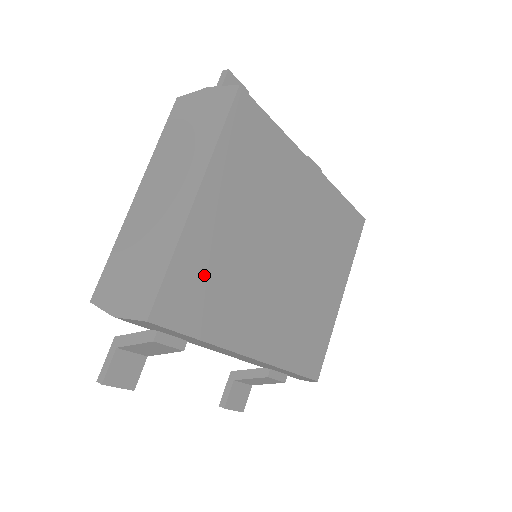
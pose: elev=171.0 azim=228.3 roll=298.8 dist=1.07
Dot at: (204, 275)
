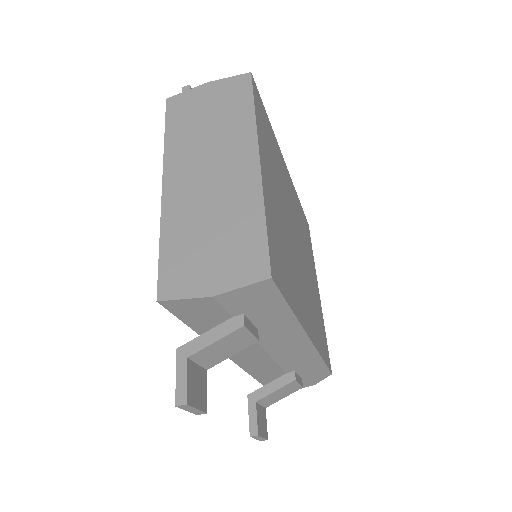
Dot at: (278, 241)
